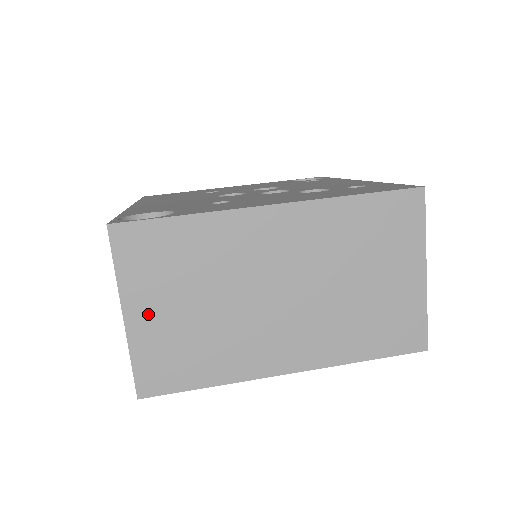
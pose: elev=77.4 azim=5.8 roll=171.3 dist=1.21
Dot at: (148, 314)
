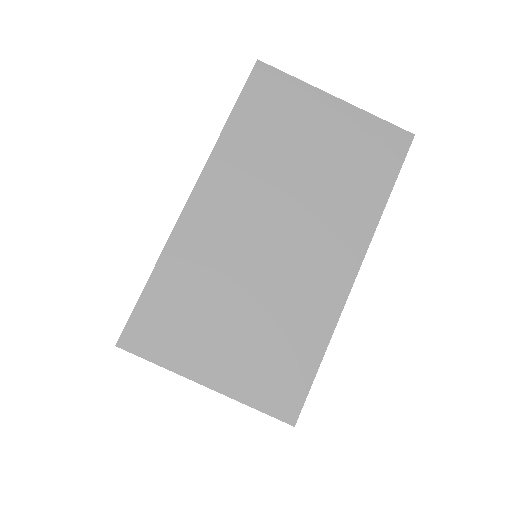
Dot at: (218, 363)
